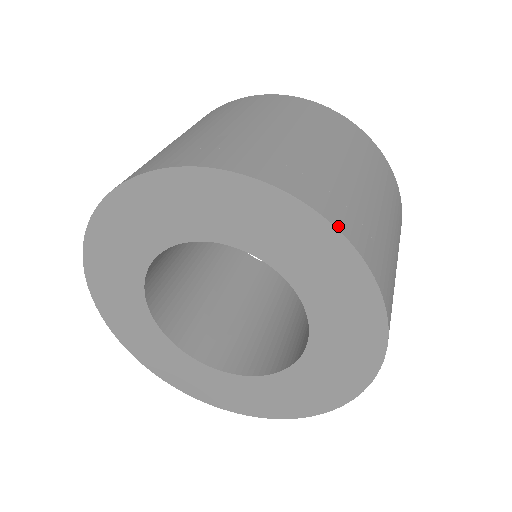
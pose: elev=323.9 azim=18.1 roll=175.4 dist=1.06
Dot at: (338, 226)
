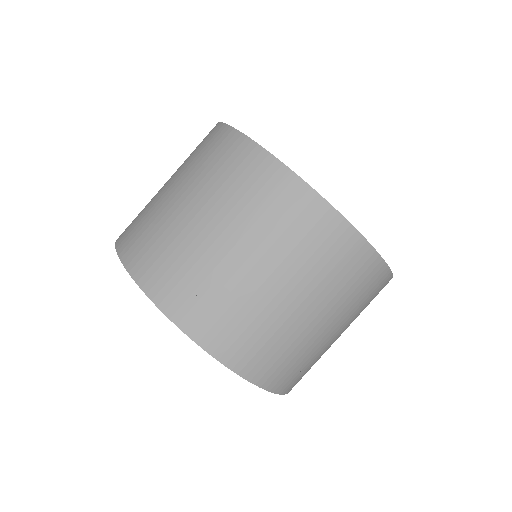
Dot at: occluded
